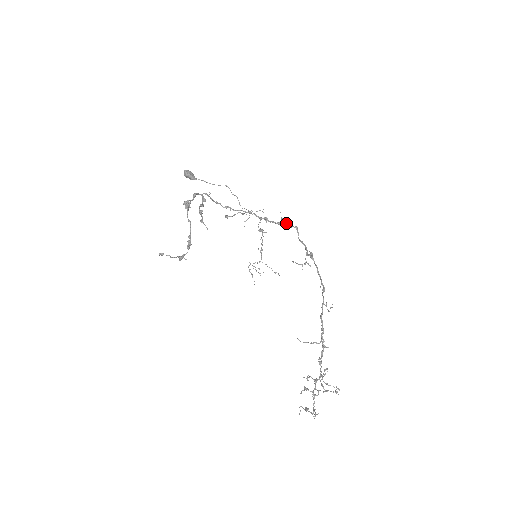
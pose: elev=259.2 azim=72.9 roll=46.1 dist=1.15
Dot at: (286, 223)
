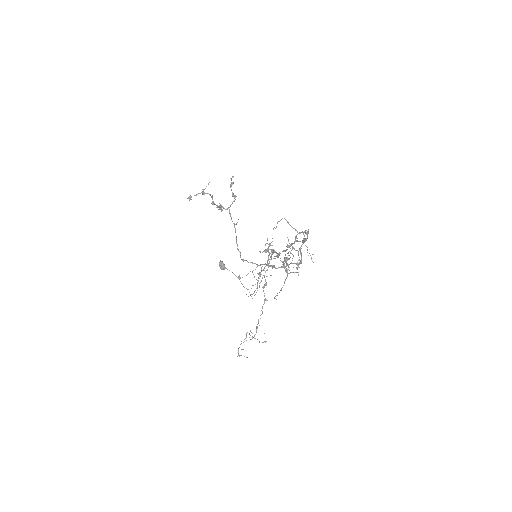
Dot at: (289, 264)
